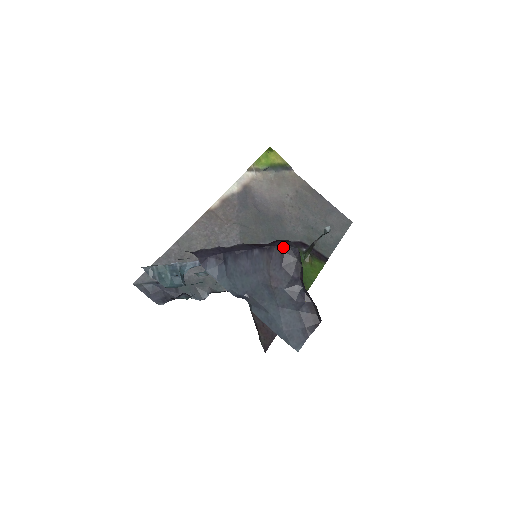
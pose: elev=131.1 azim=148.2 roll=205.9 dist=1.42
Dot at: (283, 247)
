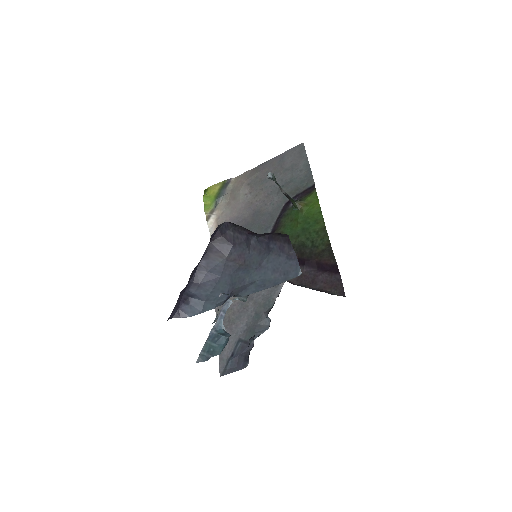
Dot at: (216, 235)
